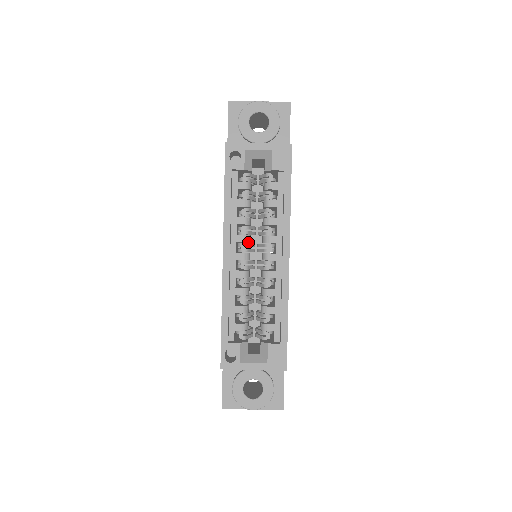
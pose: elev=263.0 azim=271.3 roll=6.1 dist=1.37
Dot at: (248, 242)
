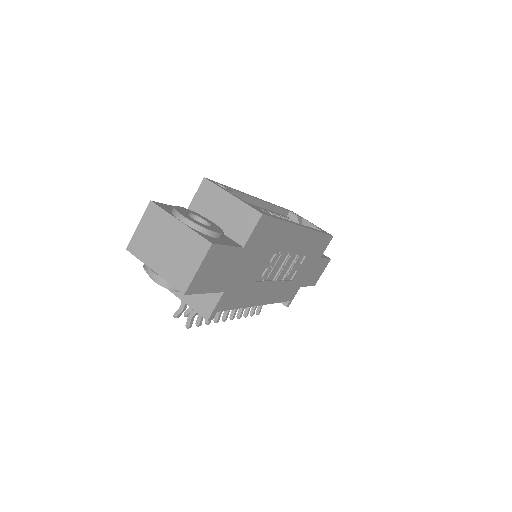
Dot at: occluded
